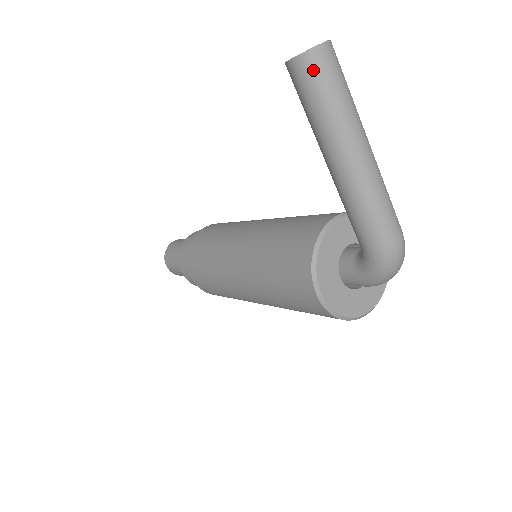
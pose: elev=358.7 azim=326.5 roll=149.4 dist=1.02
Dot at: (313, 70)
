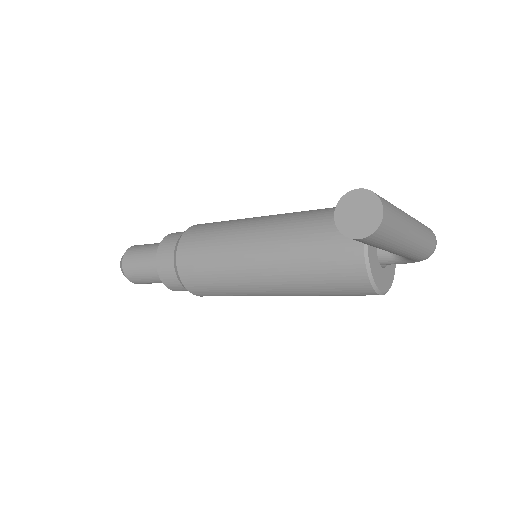
Dot at: (381, 234)
